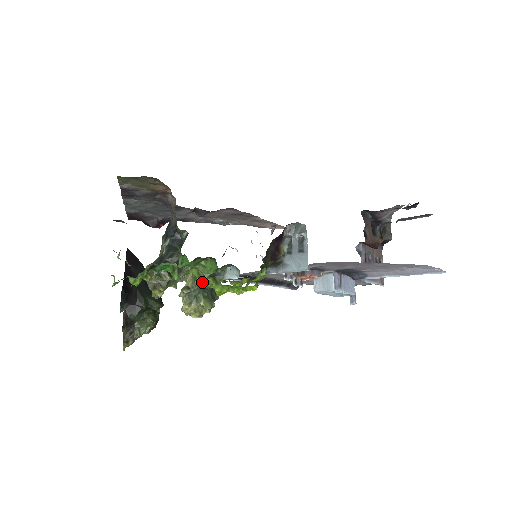
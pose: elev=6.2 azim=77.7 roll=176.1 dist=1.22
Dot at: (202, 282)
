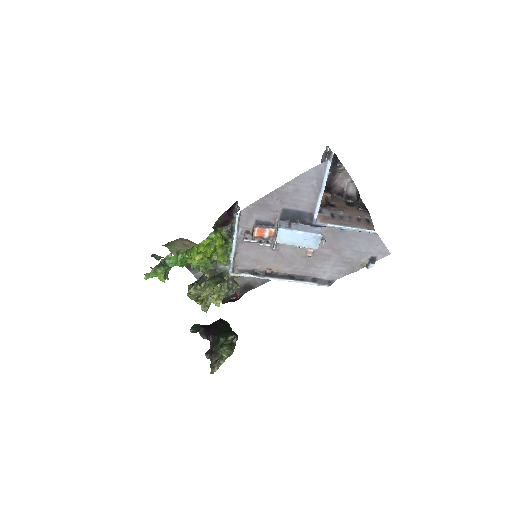
Dot at: (184, 255)
